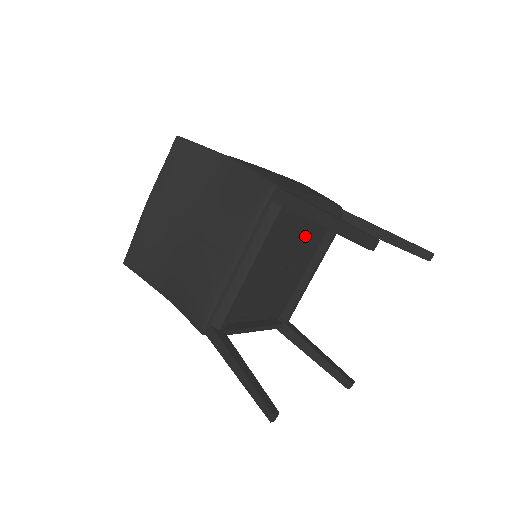
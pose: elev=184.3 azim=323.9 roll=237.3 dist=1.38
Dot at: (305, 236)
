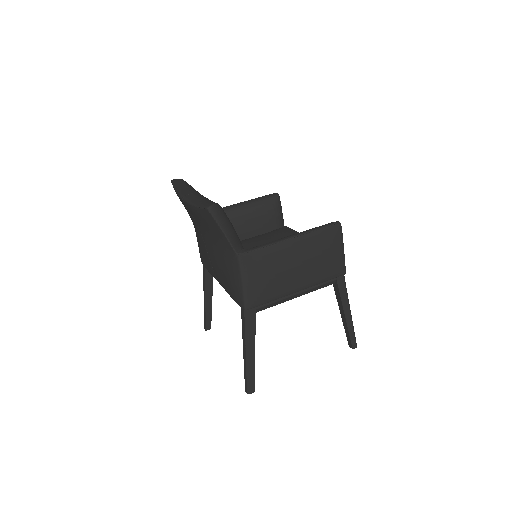
Dot at: occluded
